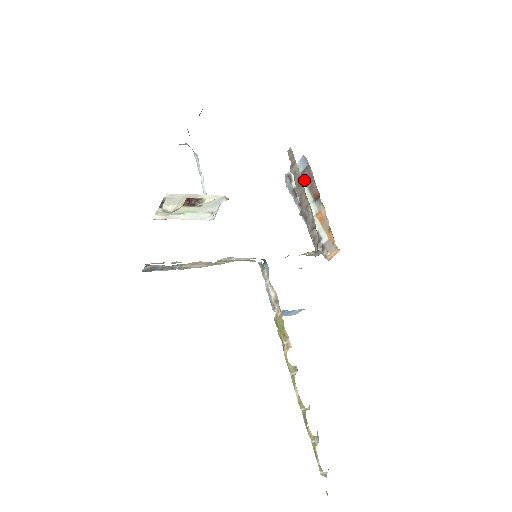
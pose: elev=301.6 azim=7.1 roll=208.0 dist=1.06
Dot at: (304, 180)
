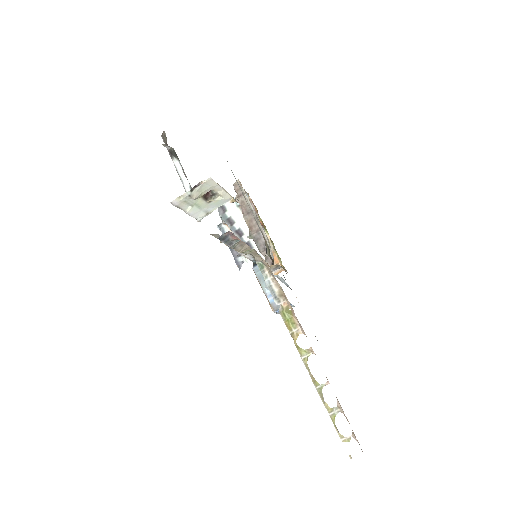
Dot at: occluded
